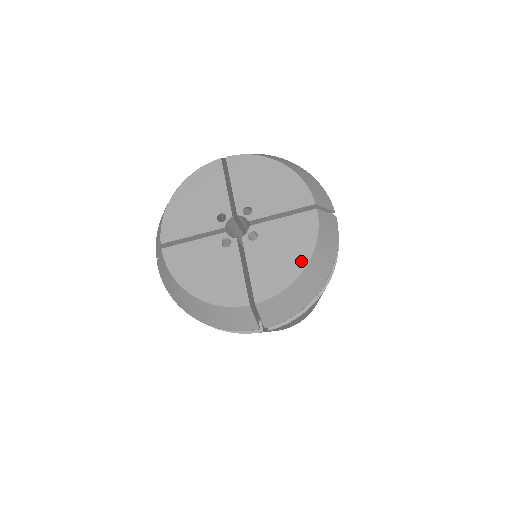
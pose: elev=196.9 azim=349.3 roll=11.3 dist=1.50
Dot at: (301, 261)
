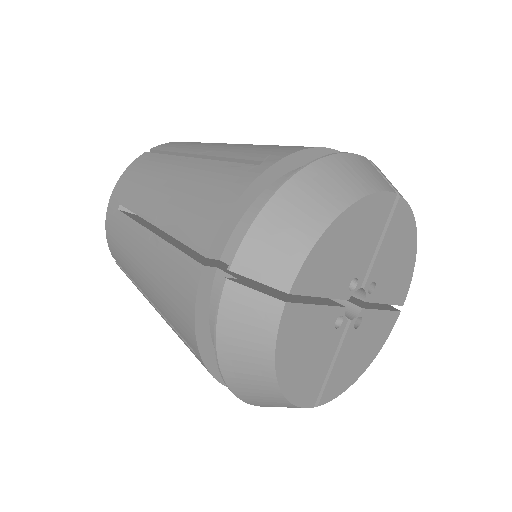
Dot at: (365, 365)
